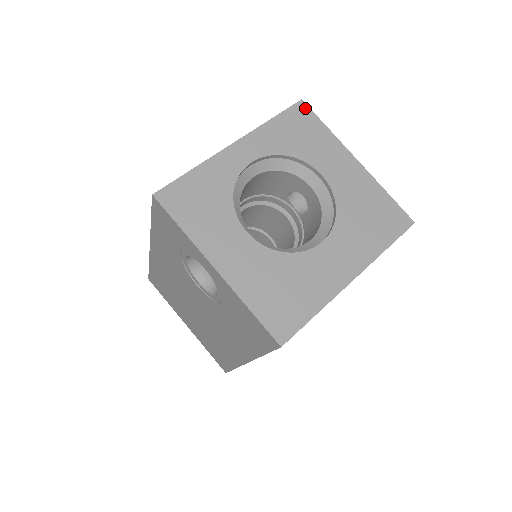
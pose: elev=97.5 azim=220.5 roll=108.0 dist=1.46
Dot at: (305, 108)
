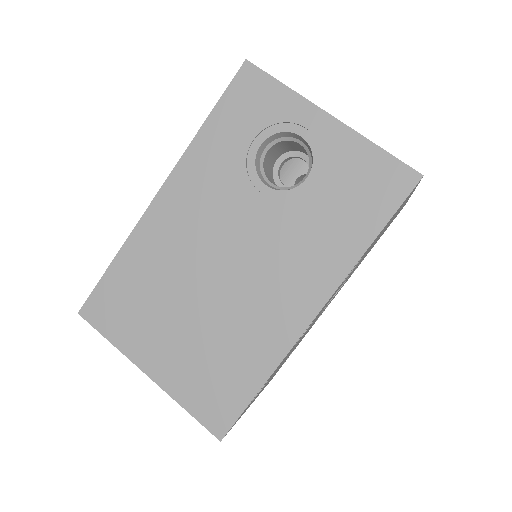
Dot at: occluded
